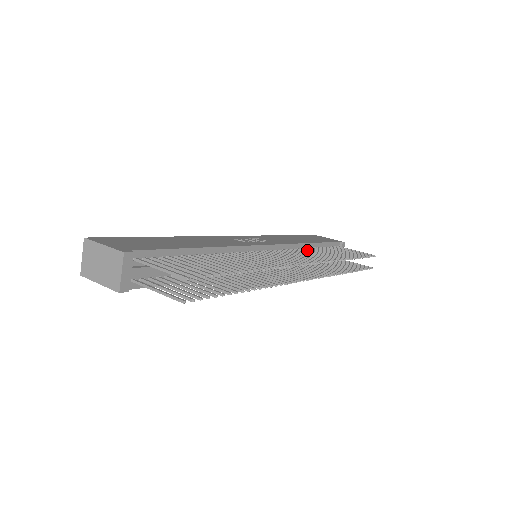
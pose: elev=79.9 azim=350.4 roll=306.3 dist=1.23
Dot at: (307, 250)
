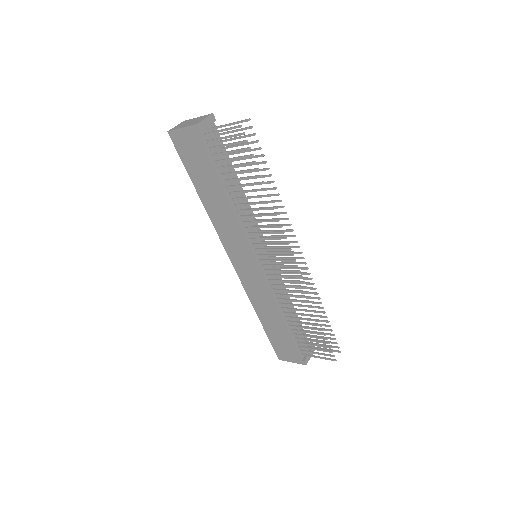
Dot at: occluded
